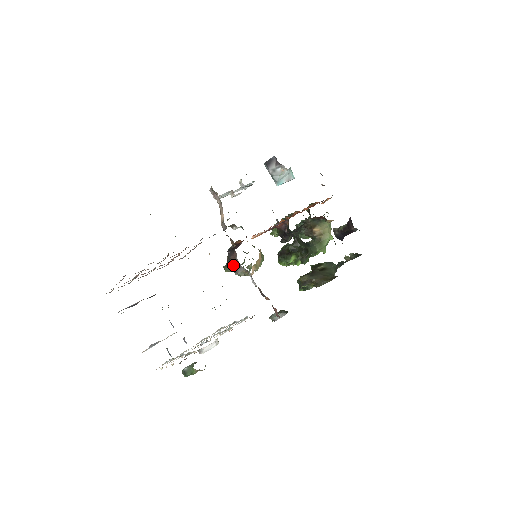
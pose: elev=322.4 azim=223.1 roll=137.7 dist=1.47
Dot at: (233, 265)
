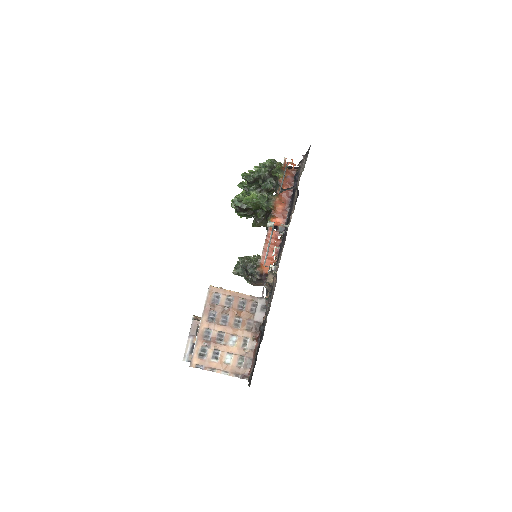
Dot at: (256, 285)
